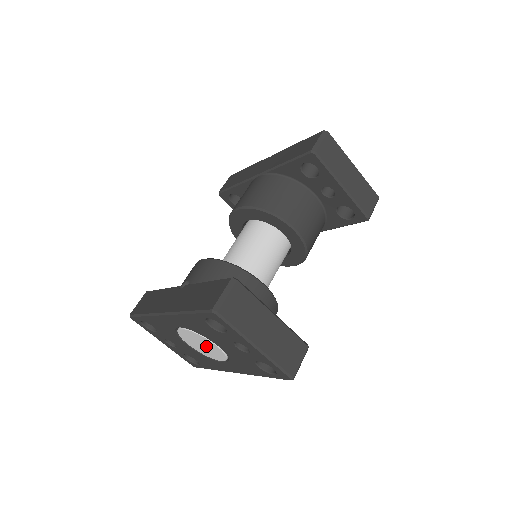
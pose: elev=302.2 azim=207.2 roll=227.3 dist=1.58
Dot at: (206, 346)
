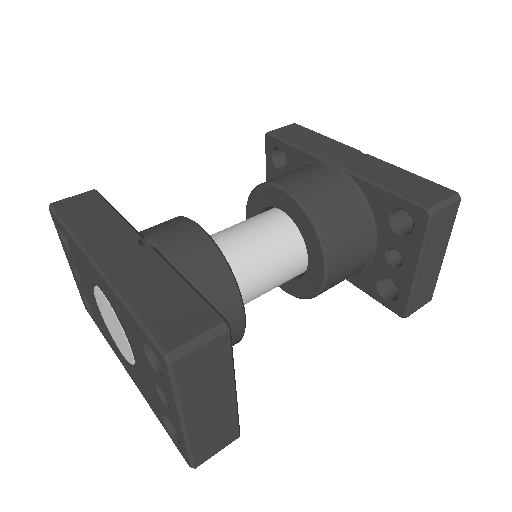
Dot at: (118, 333)
